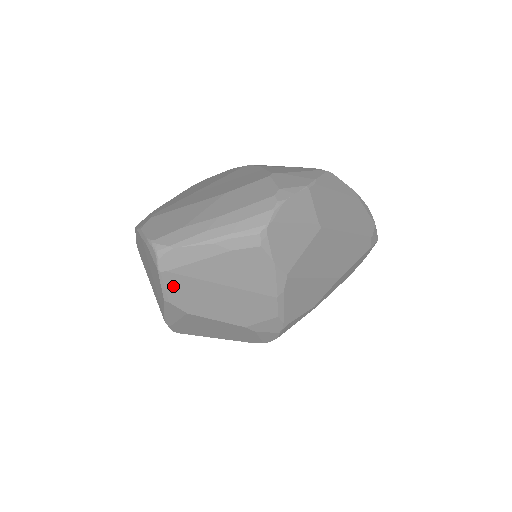
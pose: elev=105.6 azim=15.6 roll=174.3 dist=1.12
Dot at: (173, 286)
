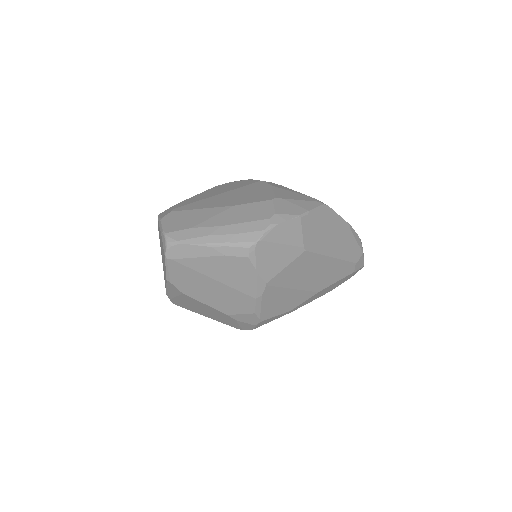
Dot at: (175, 271)
